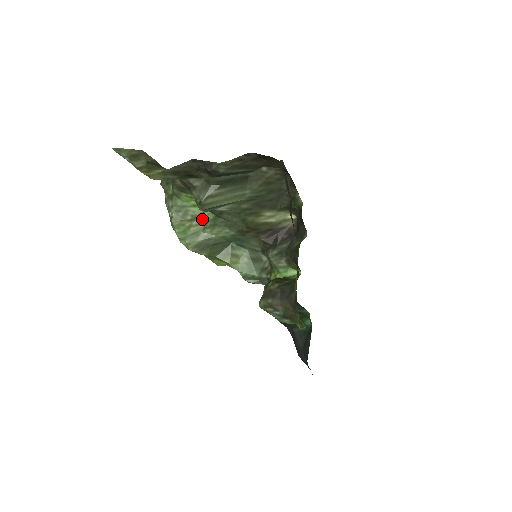
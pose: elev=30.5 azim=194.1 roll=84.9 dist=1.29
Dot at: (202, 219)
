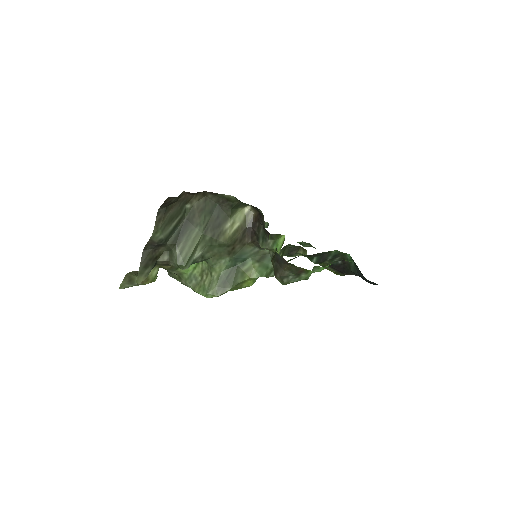
Dot at: (205, 271)
